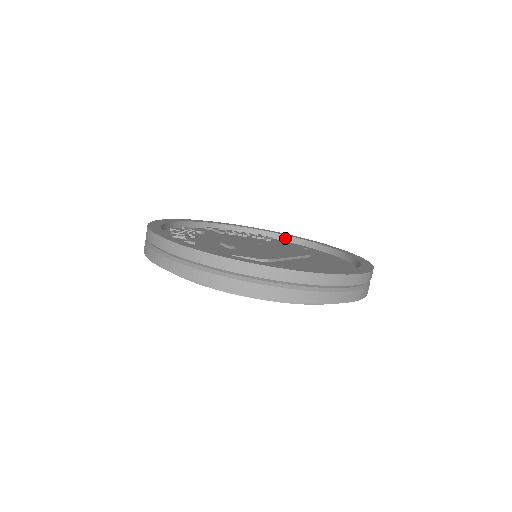
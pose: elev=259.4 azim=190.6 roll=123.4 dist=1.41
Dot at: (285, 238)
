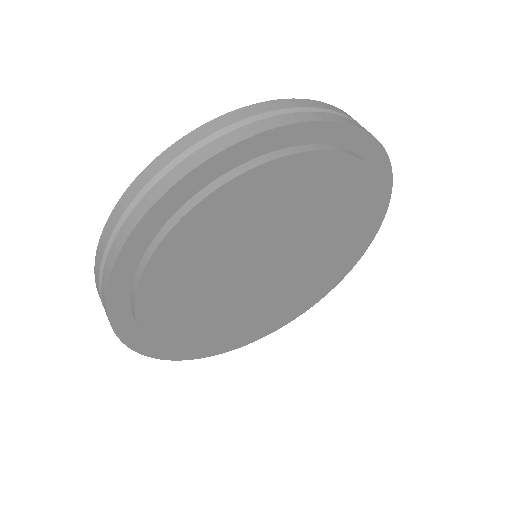
Dot at: occluded
